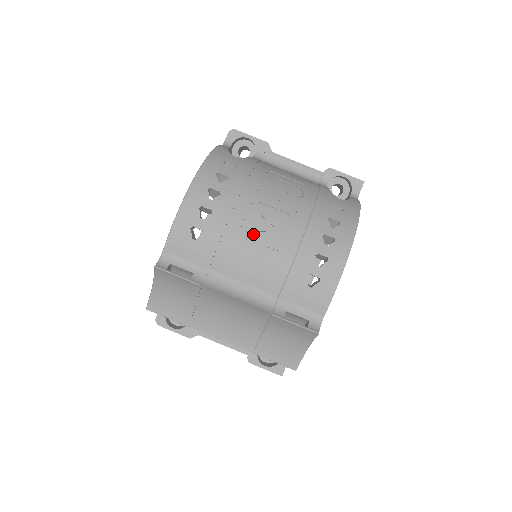
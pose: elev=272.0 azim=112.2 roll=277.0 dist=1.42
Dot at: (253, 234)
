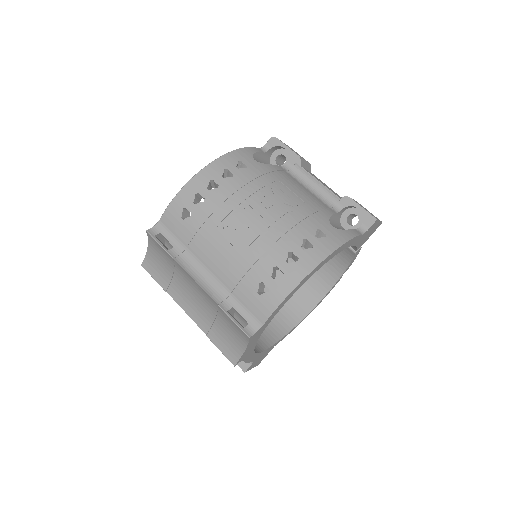
Dot at: (229, 230)
